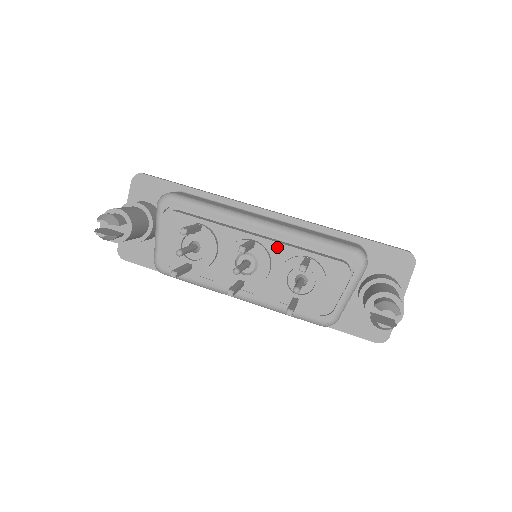
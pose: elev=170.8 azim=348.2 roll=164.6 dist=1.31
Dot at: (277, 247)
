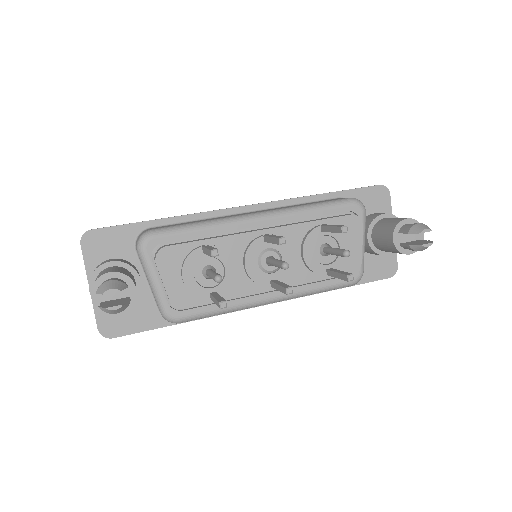
Dot at: (289, 230)
